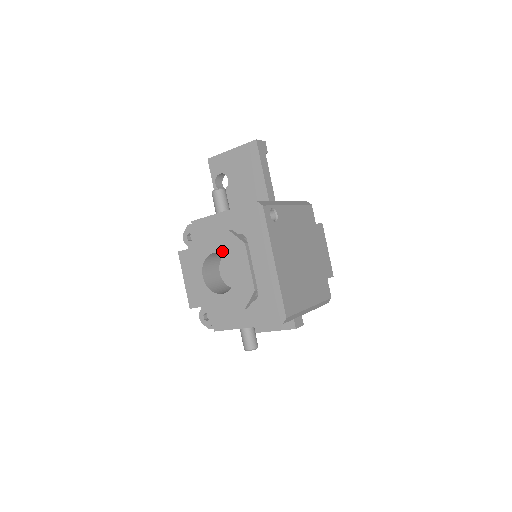
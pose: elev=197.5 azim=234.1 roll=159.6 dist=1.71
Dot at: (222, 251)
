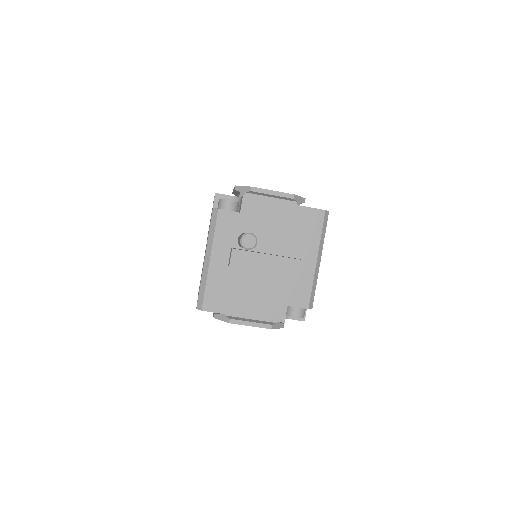
Dot at: occluded
